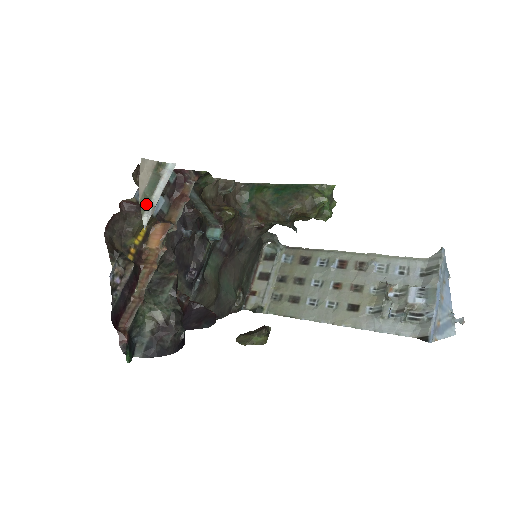
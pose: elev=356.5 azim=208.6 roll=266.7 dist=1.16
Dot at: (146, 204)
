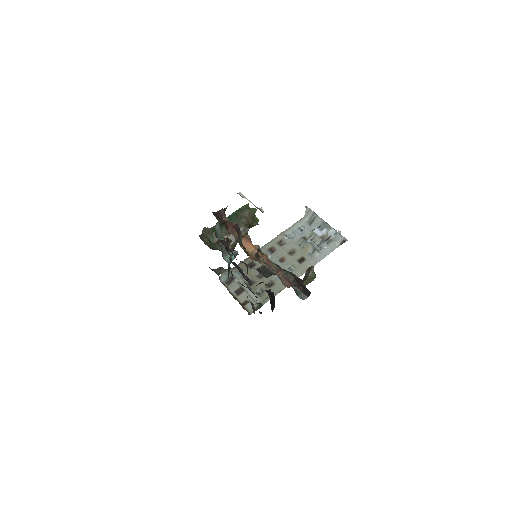
Dot at: (259, 209)
